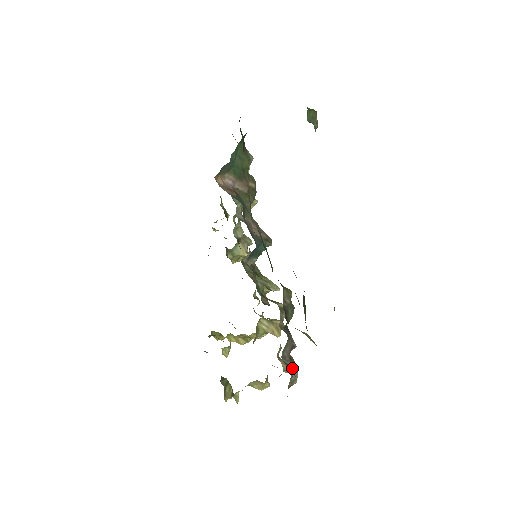
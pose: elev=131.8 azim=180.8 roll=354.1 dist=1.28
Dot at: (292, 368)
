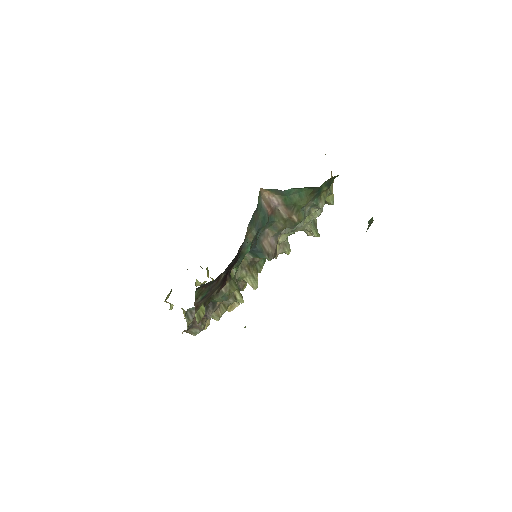
Dot at: (189, 322)
